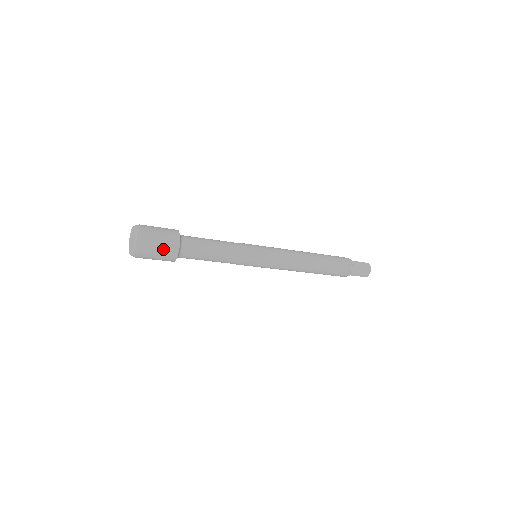
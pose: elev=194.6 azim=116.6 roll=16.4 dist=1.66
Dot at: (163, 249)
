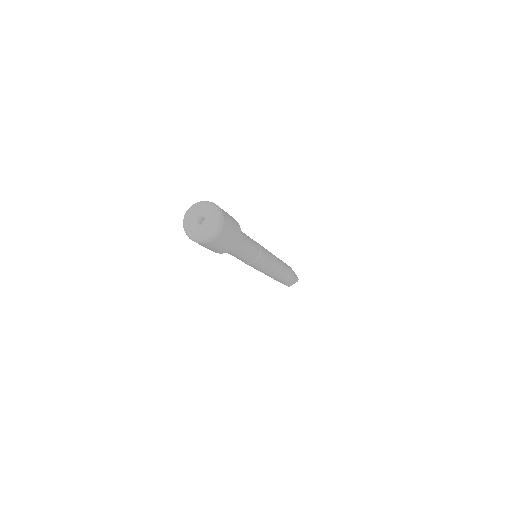
Dot at: (233, 223)
